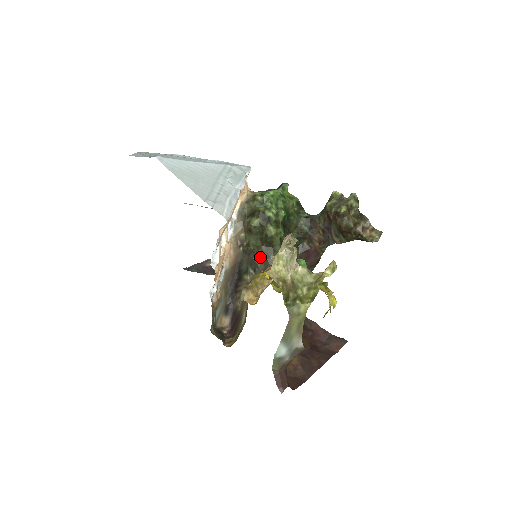
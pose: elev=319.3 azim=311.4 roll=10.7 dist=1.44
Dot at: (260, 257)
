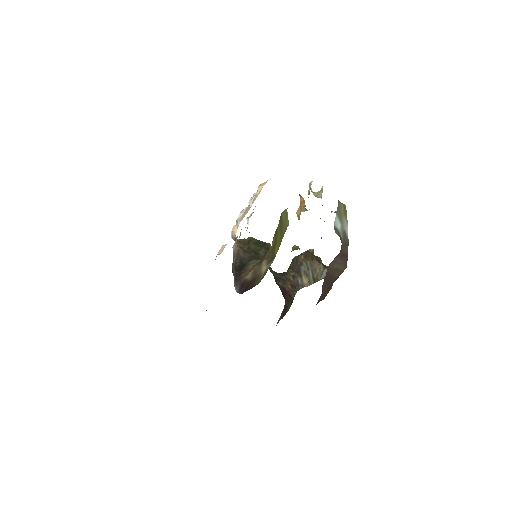
Dot at: (260, 256)
